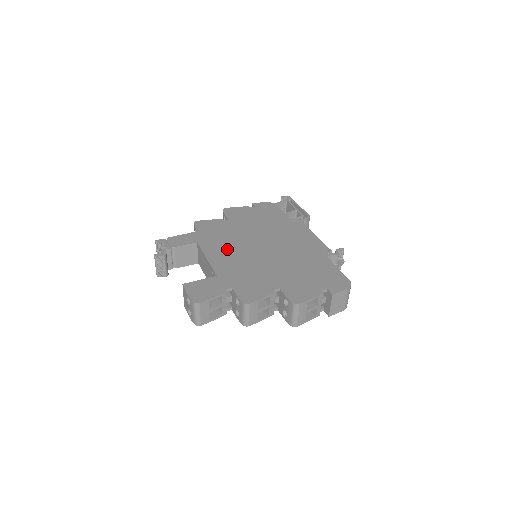
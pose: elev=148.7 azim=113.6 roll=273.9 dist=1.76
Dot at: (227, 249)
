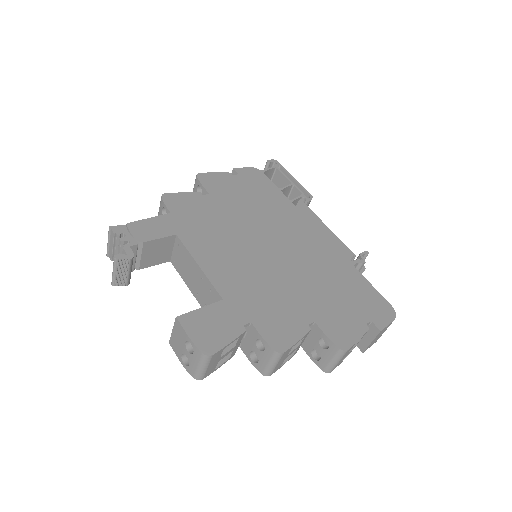
Dot at: (223, 249)
